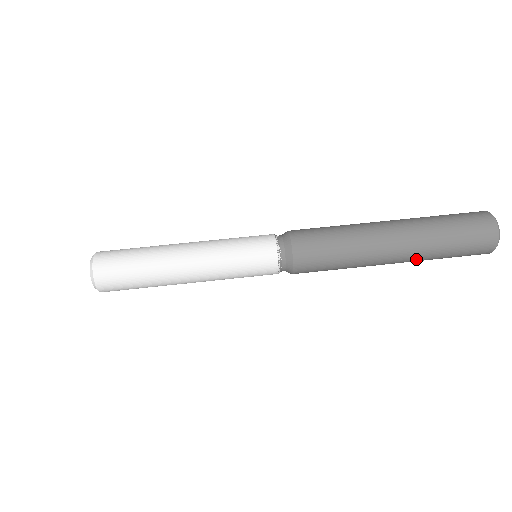
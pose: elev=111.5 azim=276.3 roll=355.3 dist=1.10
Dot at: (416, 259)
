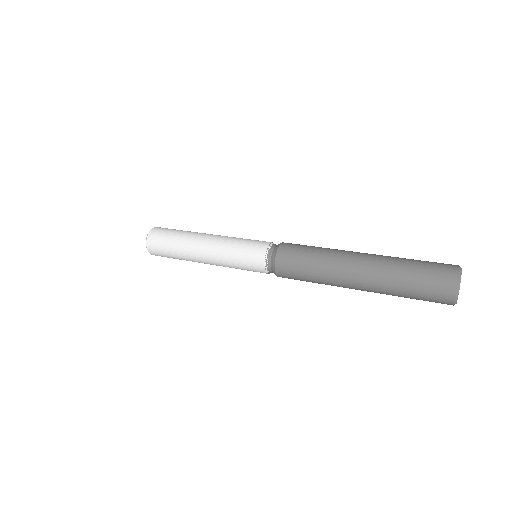
Dot at: (379, 286)
